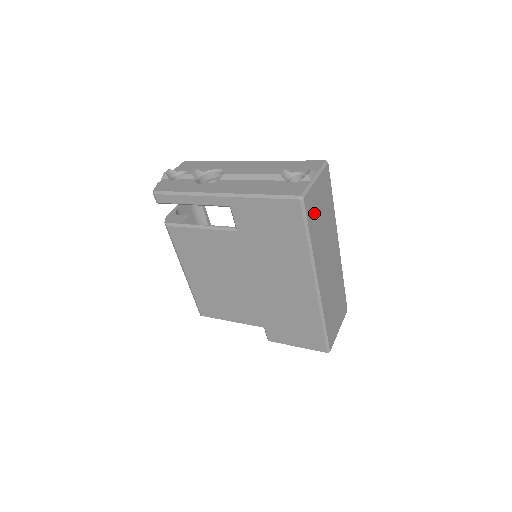
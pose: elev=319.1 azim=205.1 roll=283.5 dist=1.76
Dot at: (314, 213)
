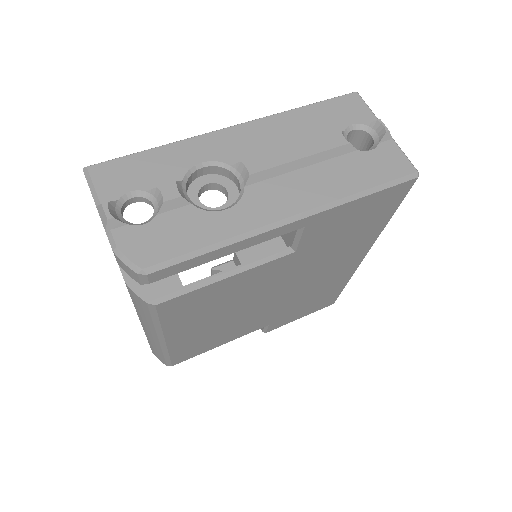
Dot at: occluded
